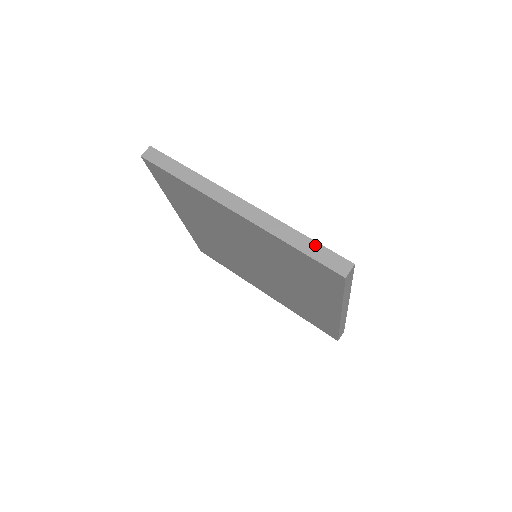
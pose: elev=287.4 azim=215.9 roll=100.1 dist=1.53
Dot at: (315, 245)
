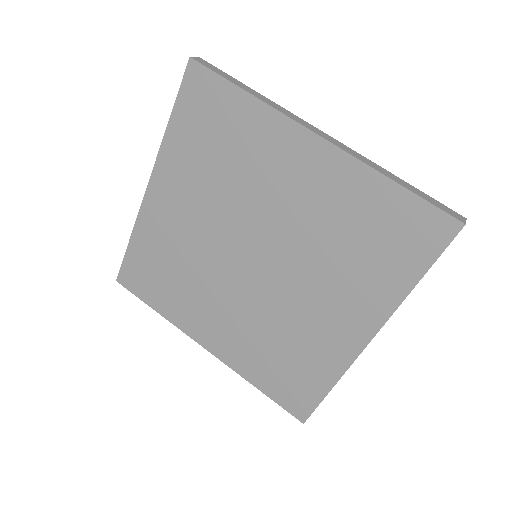
Dot at: occluded
